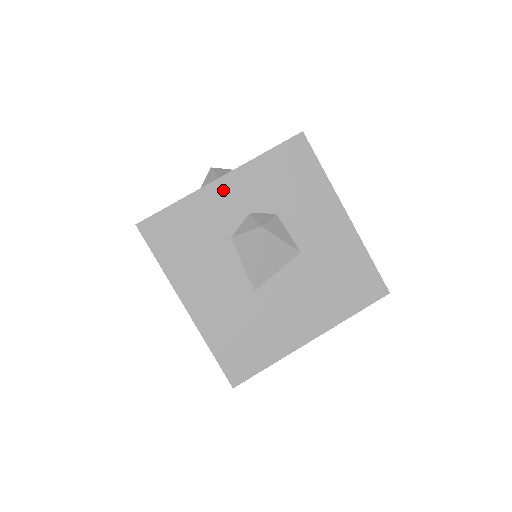
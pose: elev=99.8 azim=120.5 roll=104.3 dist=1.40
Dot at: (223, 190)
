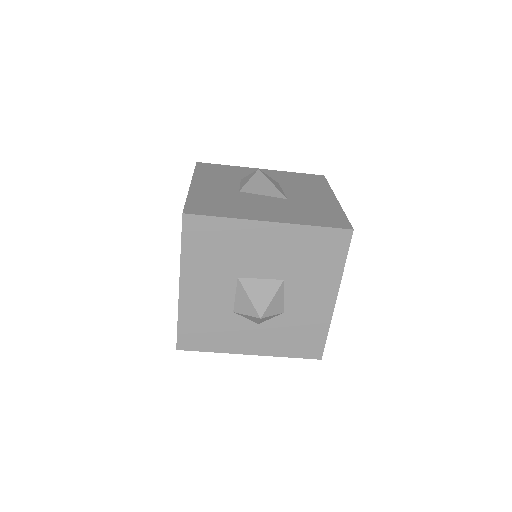
Dot at: occluded
